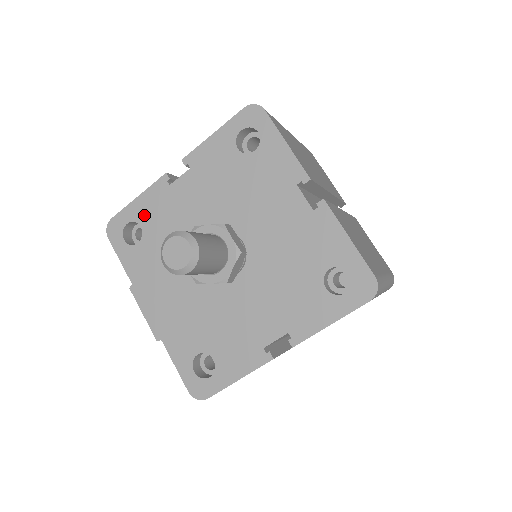
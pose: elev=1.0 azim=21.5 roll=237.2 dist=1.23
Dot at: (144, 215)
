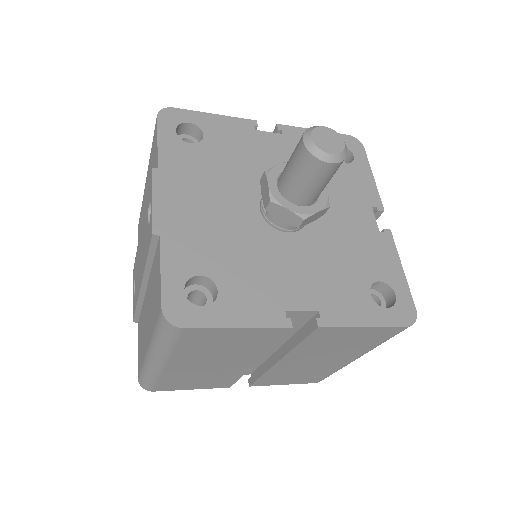
Dot at: (214, 130)
